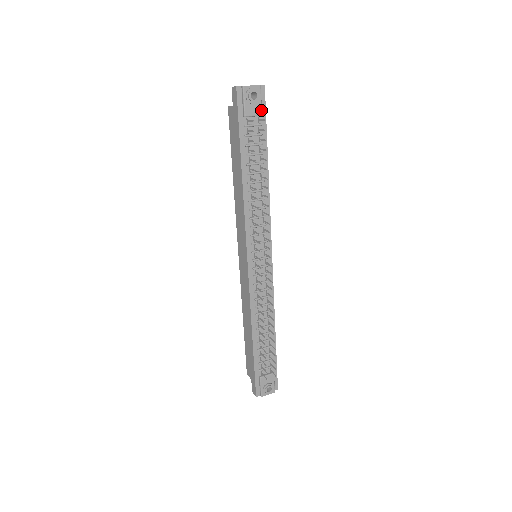
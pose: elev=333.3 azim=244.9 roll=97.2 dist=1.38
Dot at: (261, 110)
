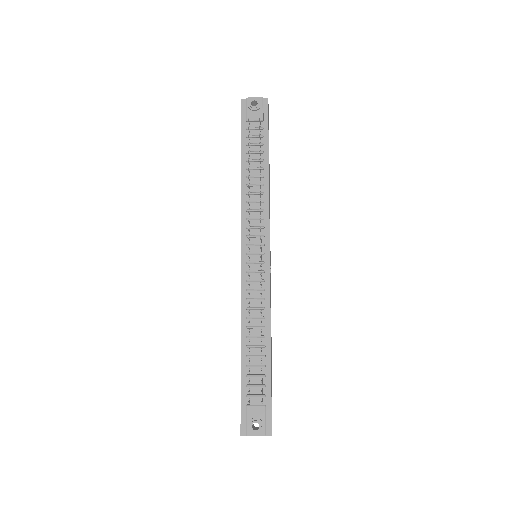
Dot at: (262, 116)
